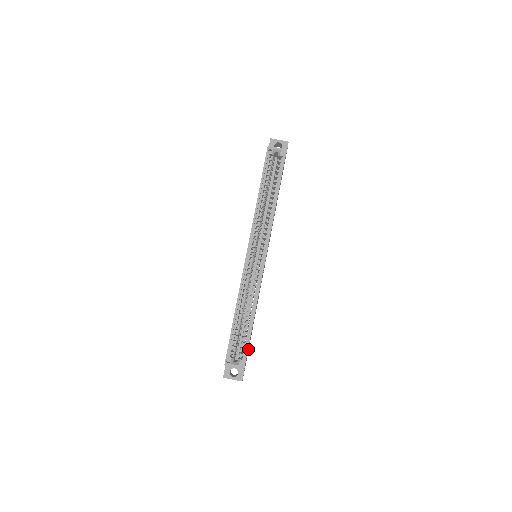
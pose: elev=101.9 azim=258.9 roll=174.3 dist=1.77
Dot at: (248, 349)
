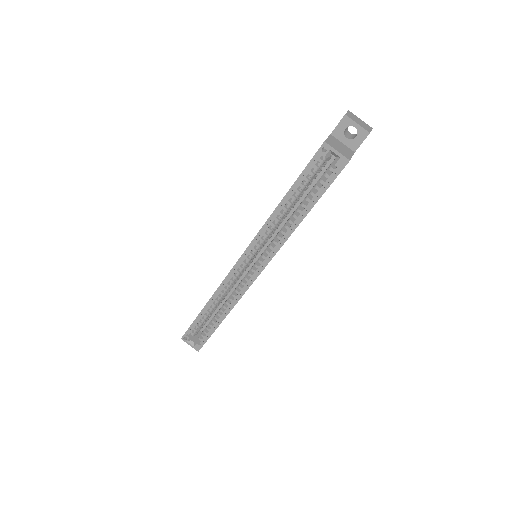
Dot at: occluded
